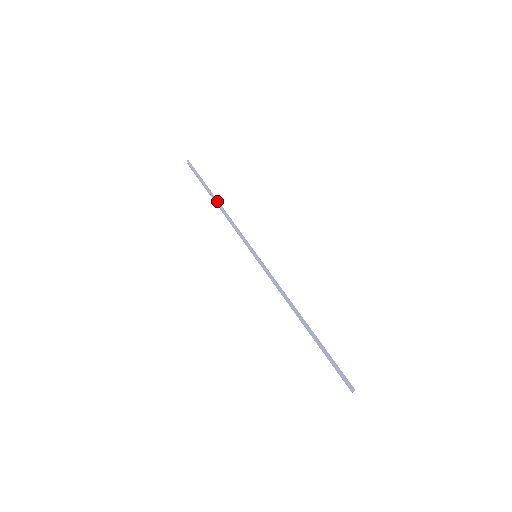
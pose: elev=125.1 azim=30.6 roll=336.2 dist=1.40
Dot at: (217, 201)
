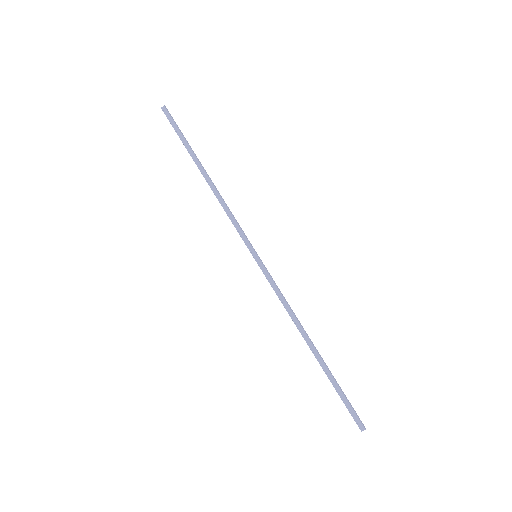
Dot at: occluded
